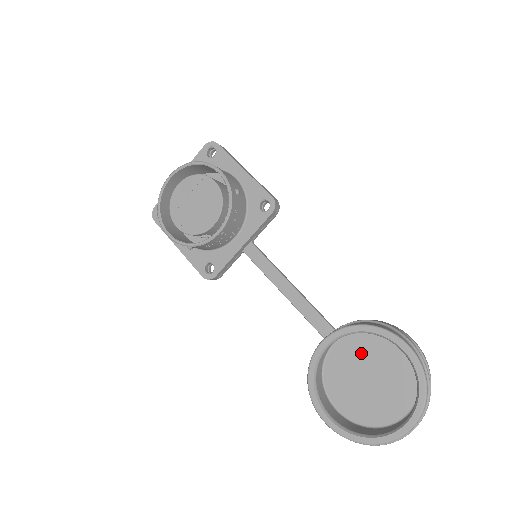
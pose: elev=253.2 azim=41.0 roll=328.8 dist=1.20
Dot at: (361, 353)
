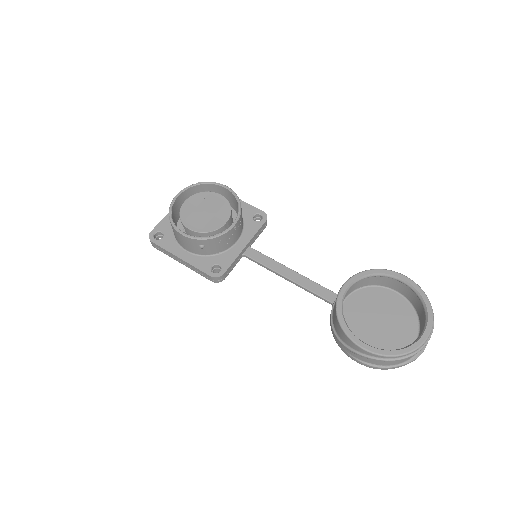
Dot at: (366, 305)
